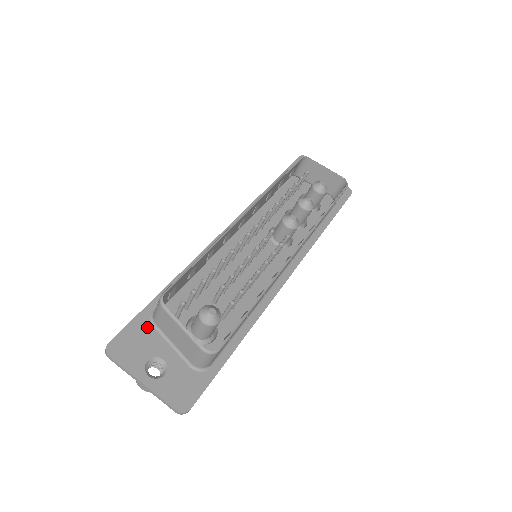
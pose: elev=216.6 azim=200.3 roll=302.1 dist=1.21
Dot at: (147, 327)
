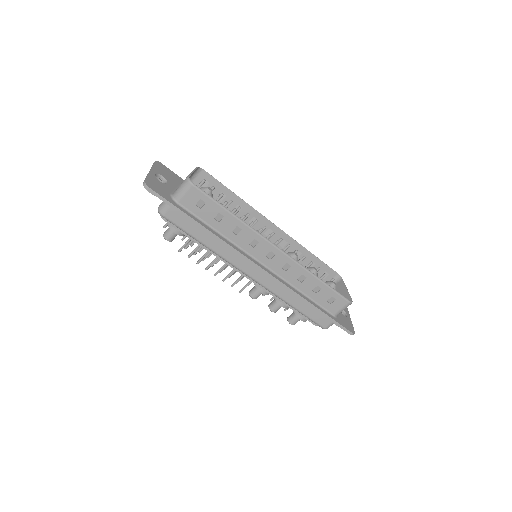
Dot at: (179, 181)
